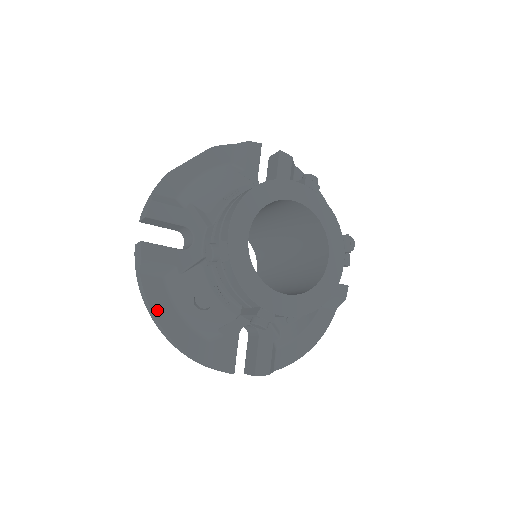
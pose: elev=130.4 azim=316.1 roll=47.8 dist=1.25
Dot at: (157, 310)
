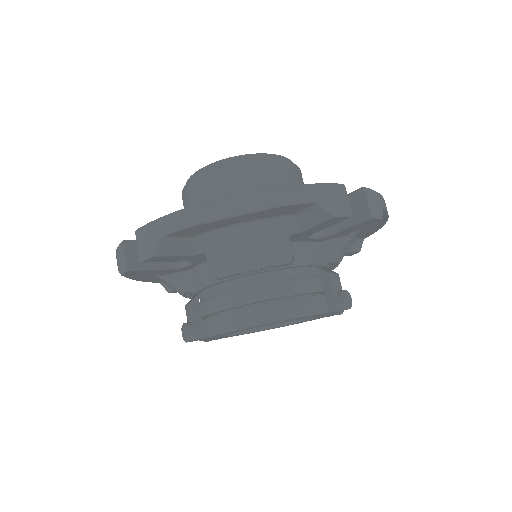
Dot at: occluded
